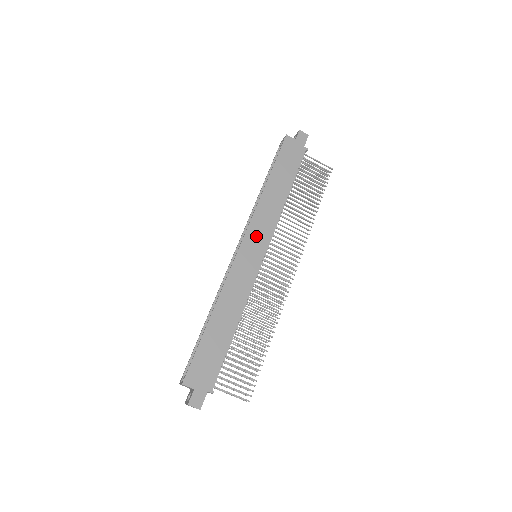
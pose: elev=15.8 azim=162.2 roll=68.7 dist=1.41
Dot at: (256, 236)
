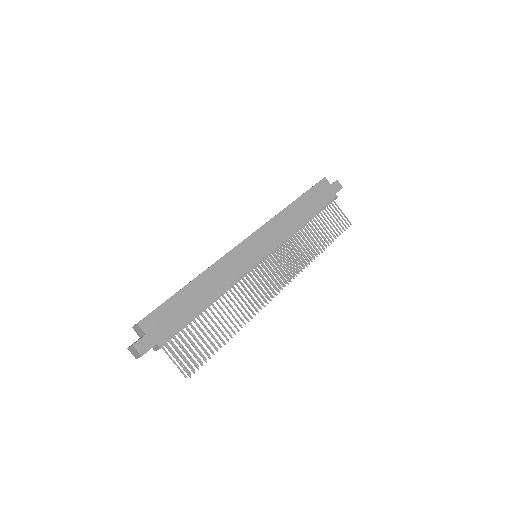
Dot at: (264, 238)
